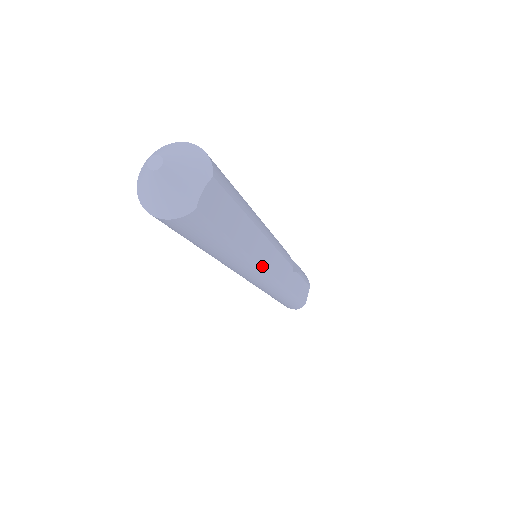
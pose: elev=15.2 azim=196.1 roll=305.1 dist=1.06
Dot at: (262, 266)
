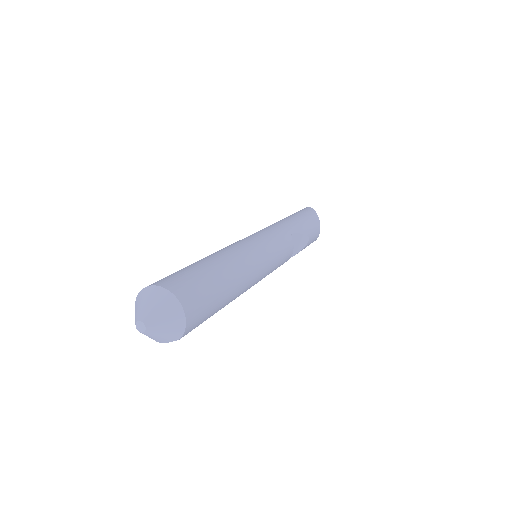
Dot at: occluded
